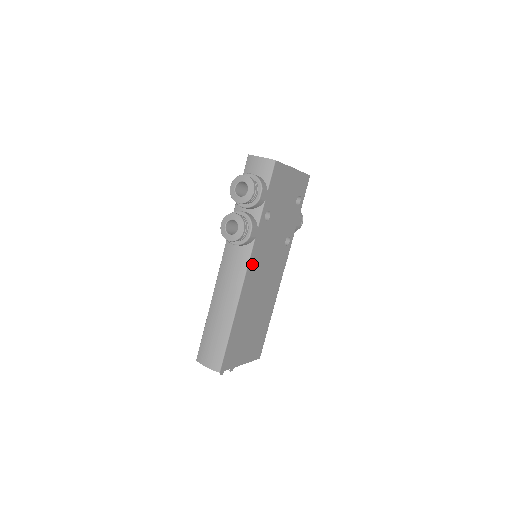
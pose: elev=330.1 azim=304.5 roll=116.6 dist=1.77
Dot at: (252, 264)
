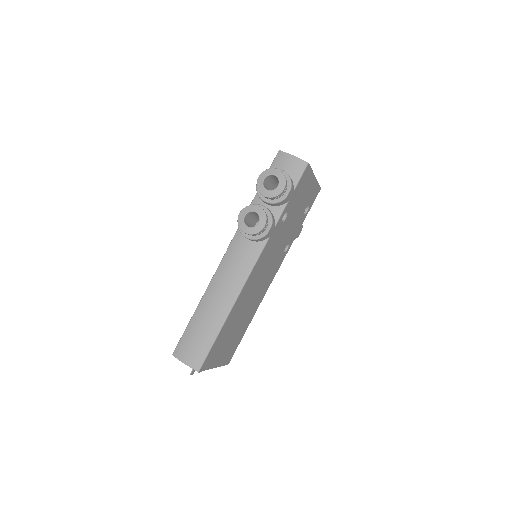
Dot at: (259, 263)
